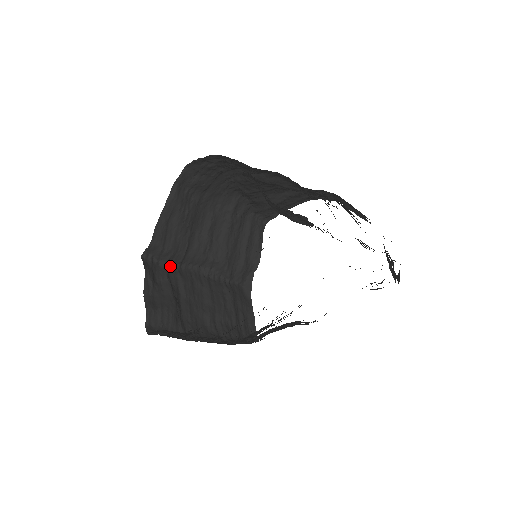
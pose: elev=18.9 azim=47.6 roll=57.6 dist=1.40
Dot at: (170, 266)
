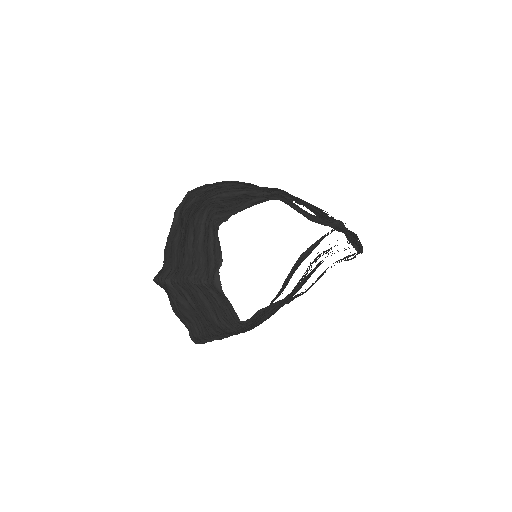
Dot at: (171, 283)
